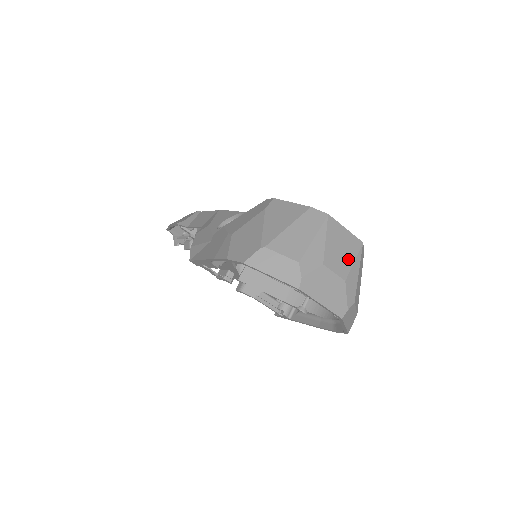
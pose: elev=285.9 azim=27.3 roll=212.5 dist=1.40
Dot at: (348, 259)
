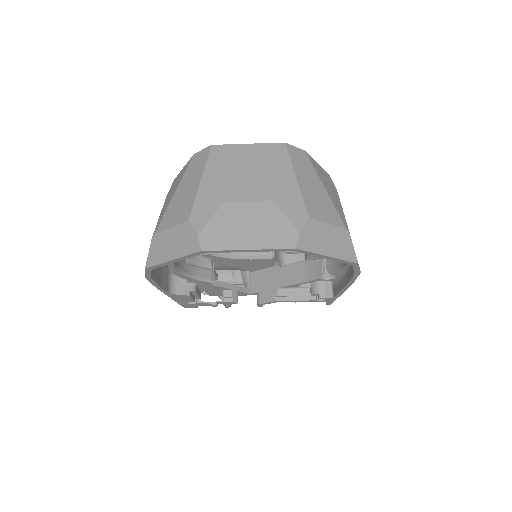
Dot at: (266, 174)
